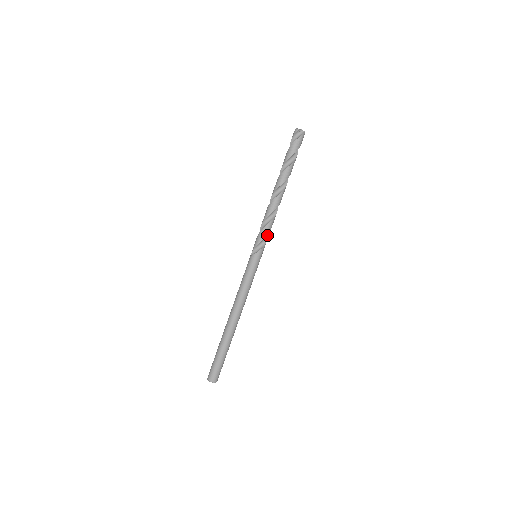
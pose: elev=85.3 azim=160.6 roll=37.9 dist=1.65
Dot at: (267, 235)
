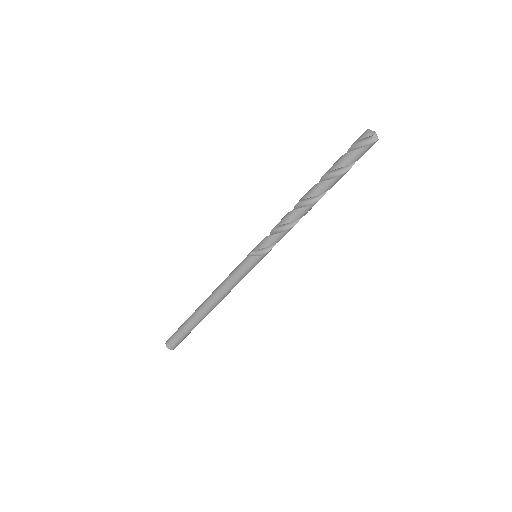
Dot at: occluded
